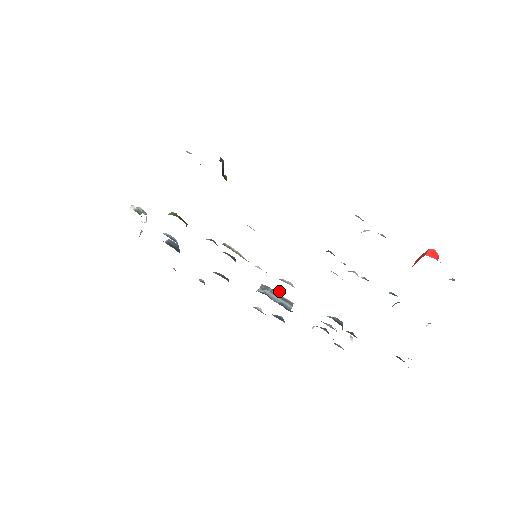
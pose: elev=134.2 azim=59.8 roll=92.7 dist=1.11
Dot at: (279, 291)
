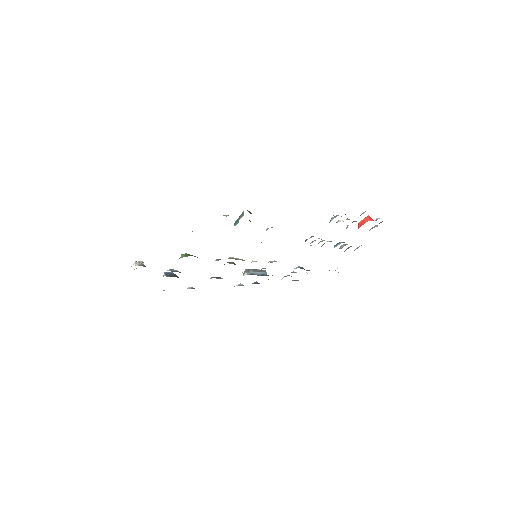
Dot at: occluded
